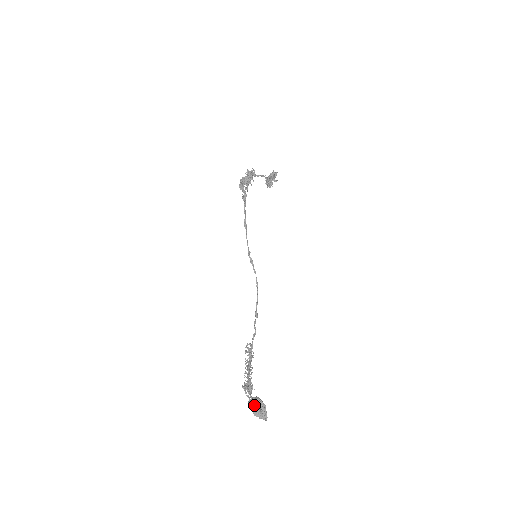
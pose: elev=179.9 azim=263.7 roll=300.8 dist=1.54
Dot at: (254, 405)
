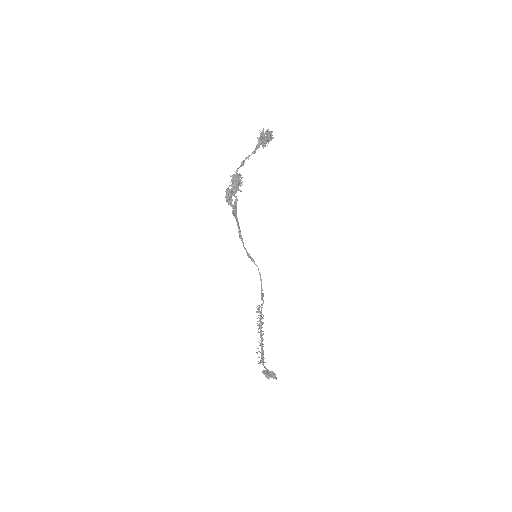
Dot at: occluded
